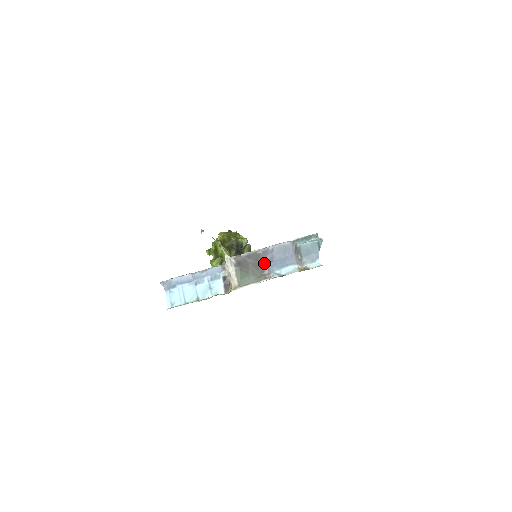
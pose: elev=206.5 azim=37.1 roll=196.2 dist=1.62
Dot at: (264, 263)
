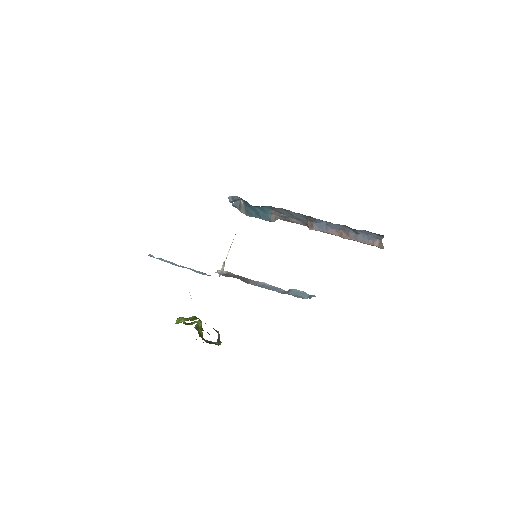
Dot at: occluded
